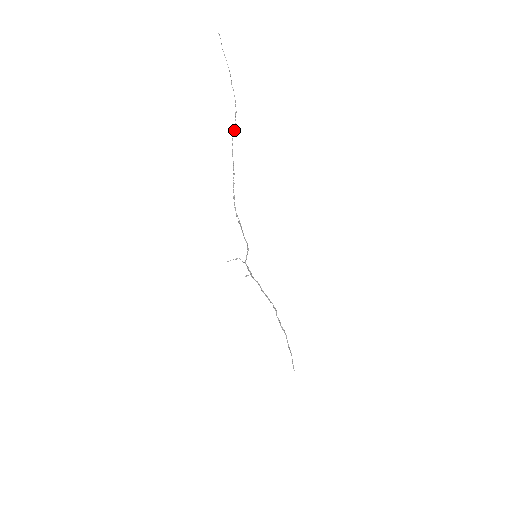
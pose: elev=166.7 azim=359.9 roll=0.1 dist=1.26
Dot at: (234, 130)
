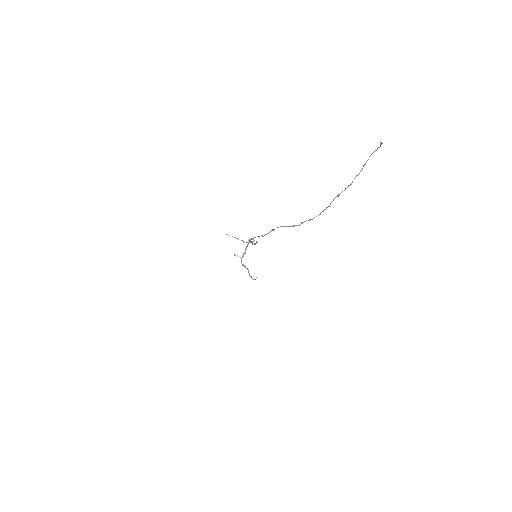
Dot at: (291, 226)
